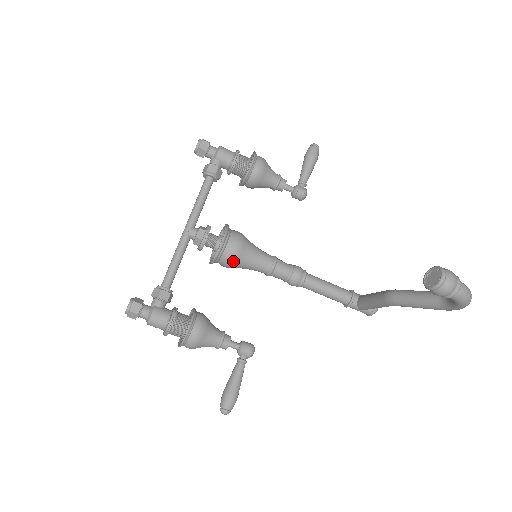
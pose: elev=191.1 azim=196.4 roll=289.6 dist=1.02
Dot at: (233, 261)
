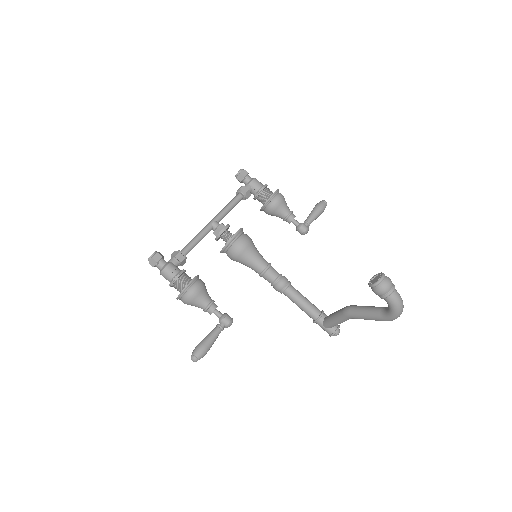
Dot at: (238, 253)
